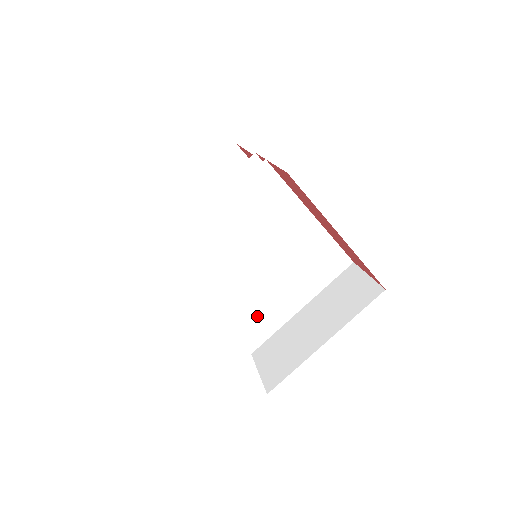
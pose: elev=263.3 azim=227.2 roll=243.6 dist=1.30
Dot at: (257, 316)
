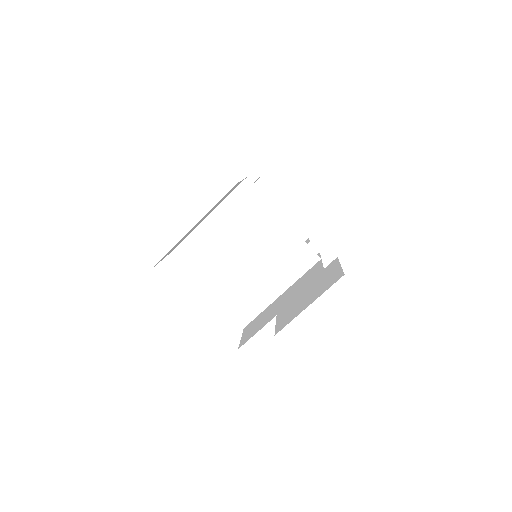
Dot at: (246, 297)
